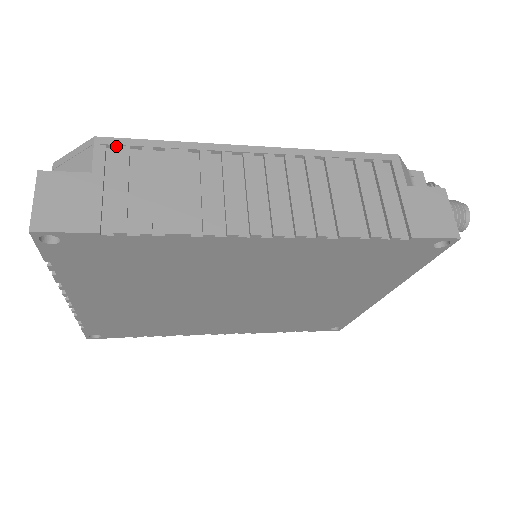
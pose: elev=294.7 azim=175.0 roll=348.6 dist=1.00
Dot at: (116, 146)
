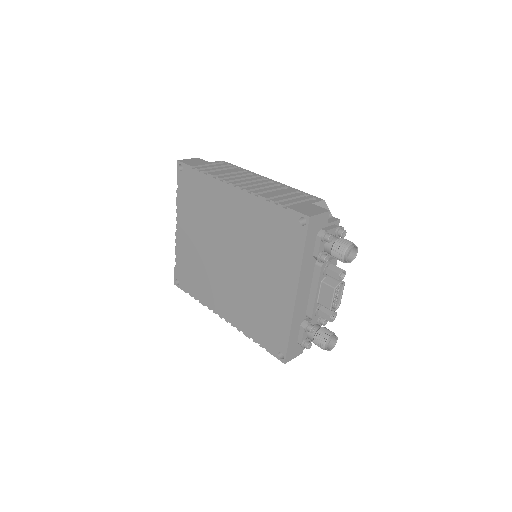
Dot at: occluded
